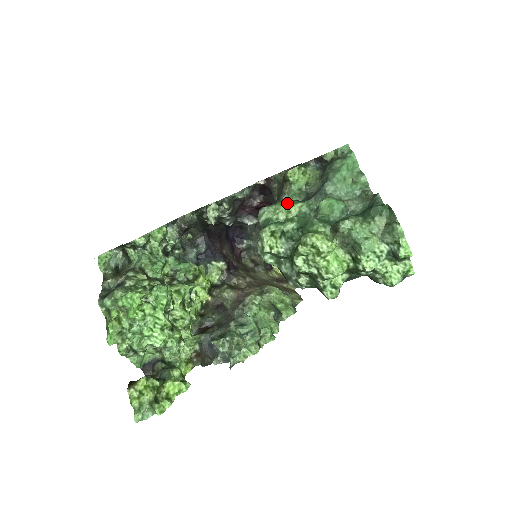
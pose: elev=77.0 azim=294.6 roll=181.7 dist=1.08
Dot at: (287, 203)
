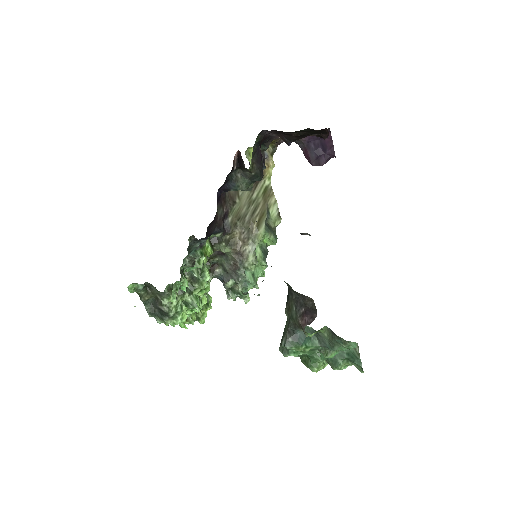
Dot at: (303, 349)
